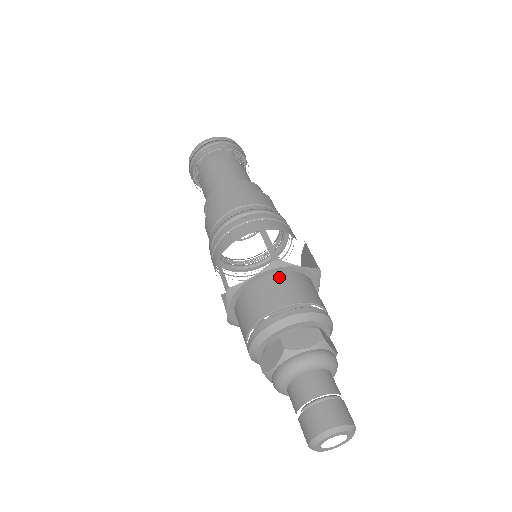
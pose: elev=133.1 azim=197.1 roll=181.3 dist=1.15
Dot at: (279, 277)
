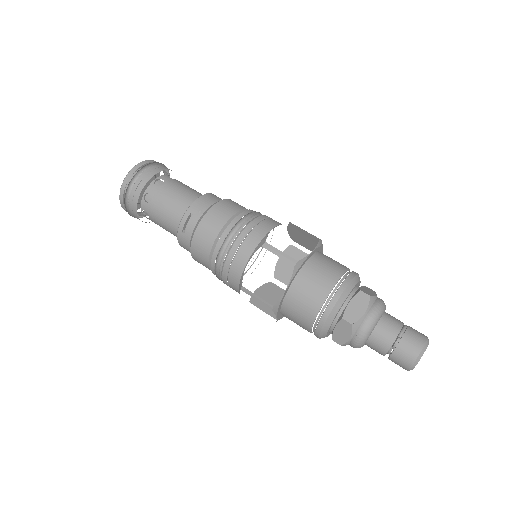
Dot at: (323, 254)
